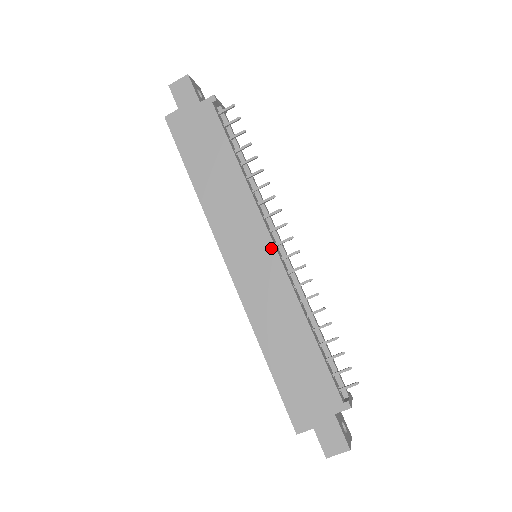
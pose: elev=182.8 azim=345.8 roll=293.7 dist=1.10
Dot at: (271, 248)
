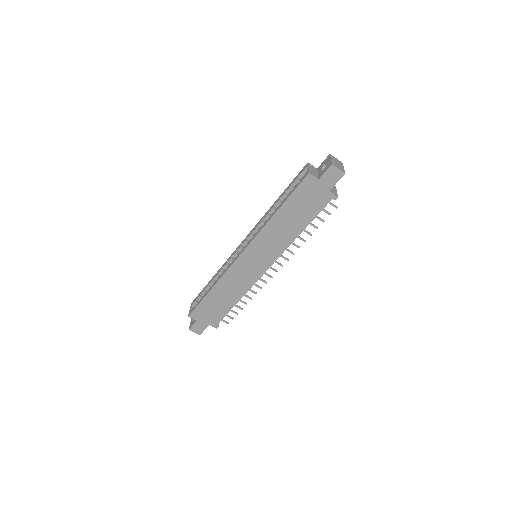
Dot at: (265, 269)
